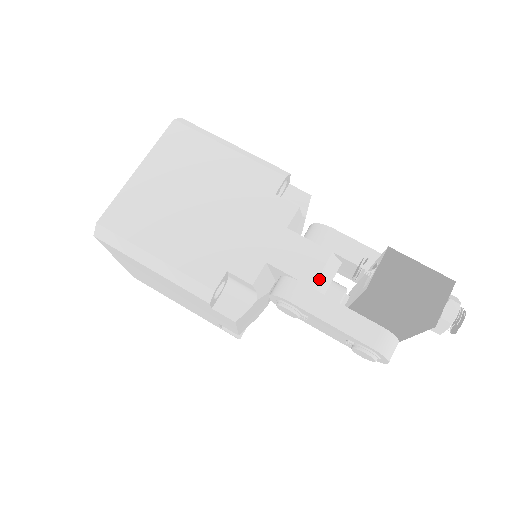
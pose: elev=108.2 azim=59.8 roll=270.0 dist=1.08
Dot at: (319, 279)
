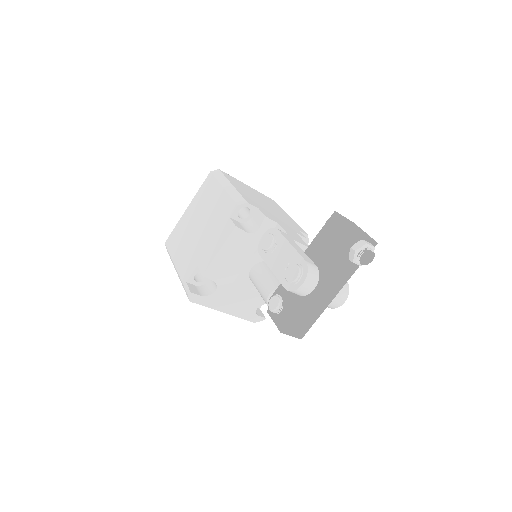
Dot at: (297, 243)
